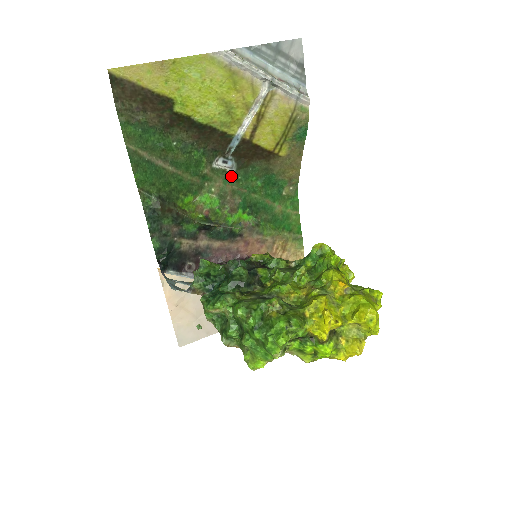
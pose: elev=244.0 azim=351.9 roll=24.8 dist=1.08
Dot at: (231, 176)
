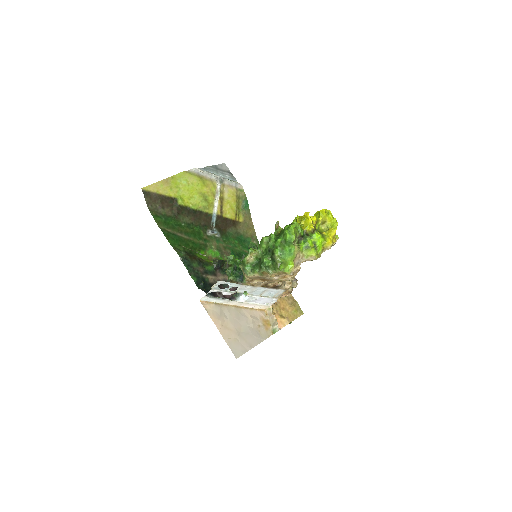
Dot at: (219, 239)
